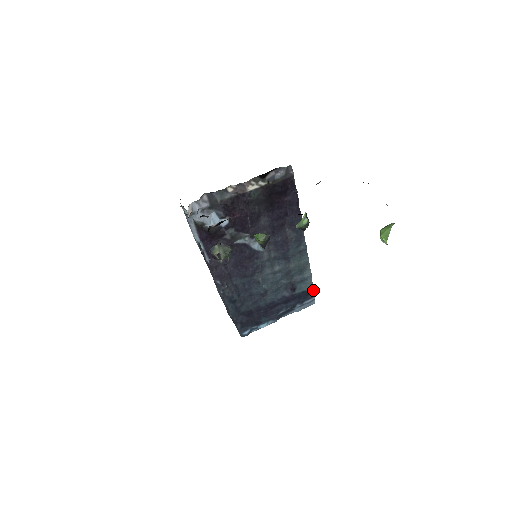
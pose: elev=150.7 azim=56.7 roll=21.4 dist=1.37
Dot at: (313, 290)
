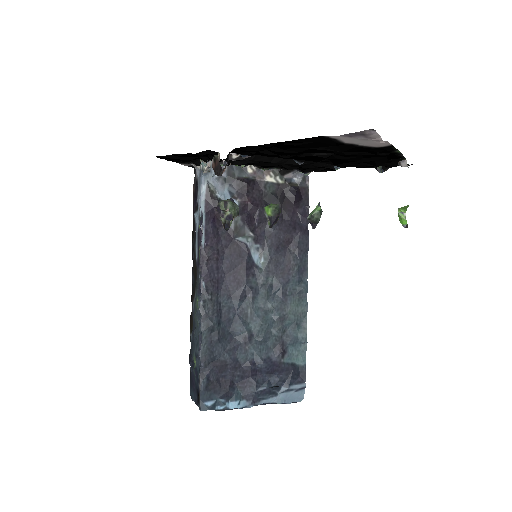
Dot at: (305, 368)
